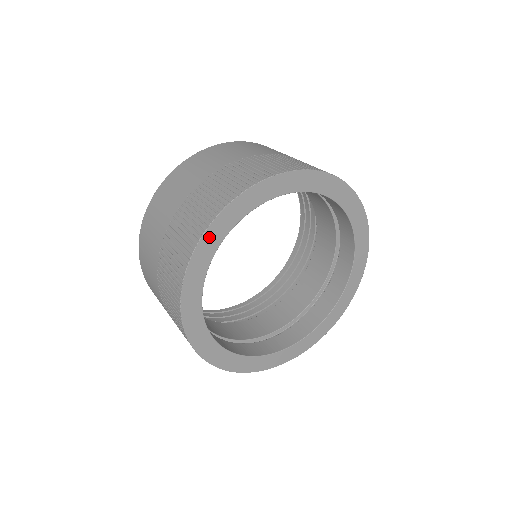
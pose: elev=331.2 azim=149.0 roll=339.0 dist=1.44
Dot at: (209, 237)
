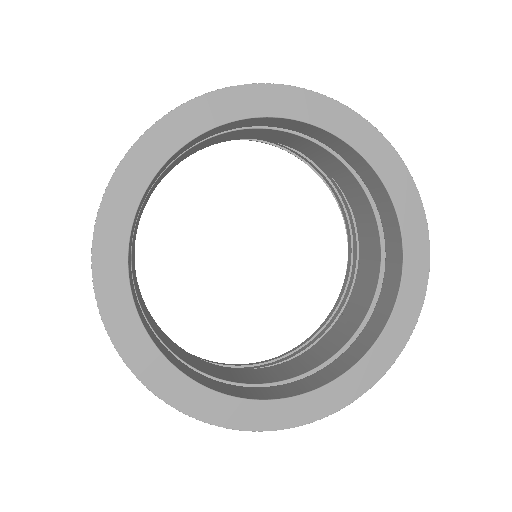
Dot at: (176, 121)
